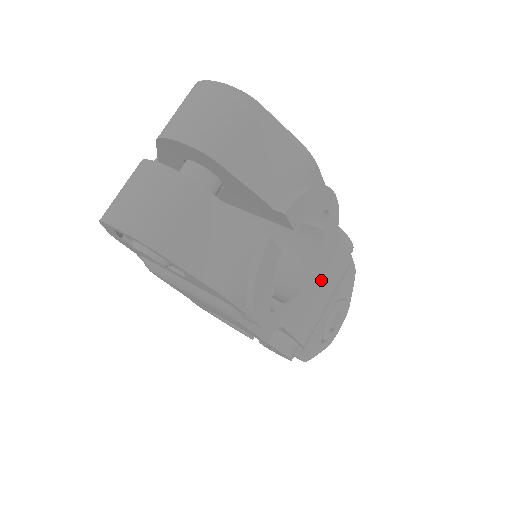
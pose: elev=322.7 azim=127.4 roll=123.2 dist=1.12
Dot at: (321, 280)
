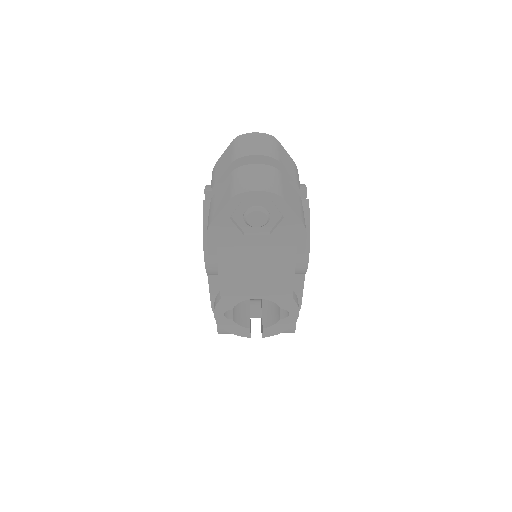
Dot at: occluded
